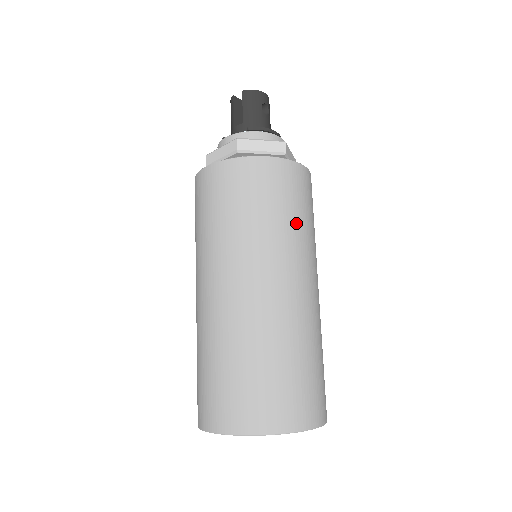
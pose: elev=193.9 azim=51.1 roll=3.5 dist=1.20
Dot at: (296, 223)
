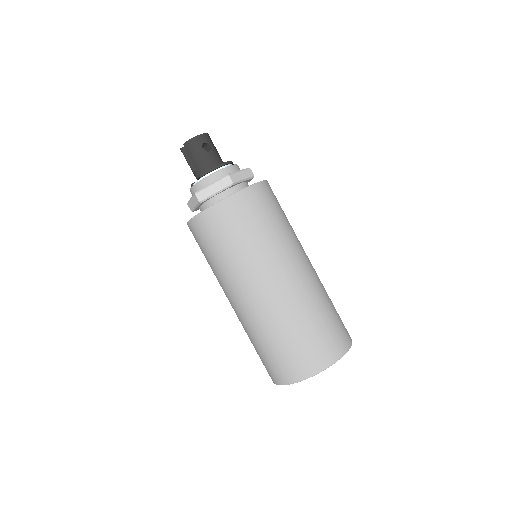
Dot at: (262, 236)
